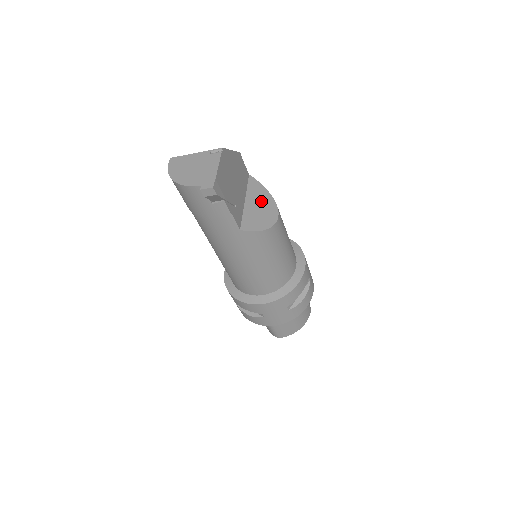
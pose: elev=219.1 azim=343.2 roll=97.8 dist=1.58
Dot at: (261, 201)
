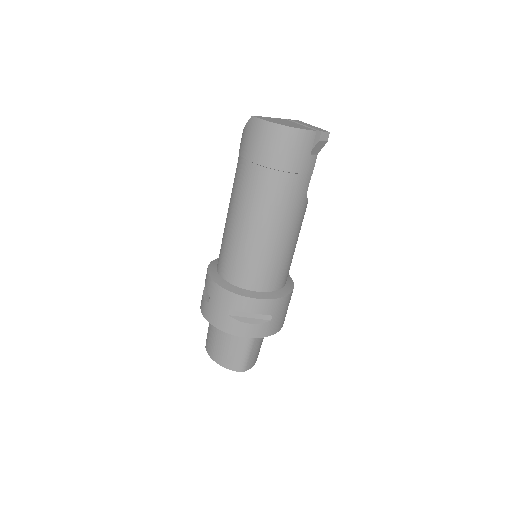
Dot at: occluded
